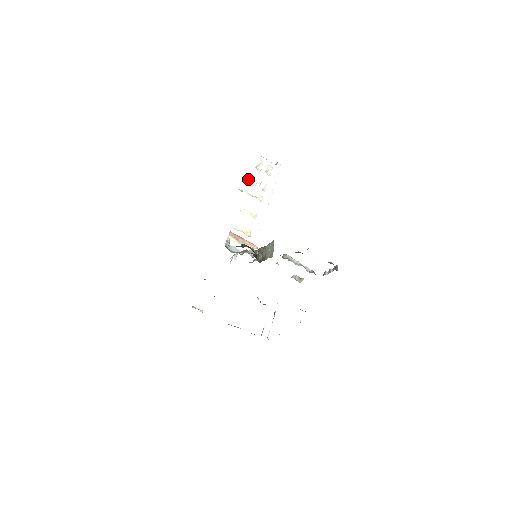
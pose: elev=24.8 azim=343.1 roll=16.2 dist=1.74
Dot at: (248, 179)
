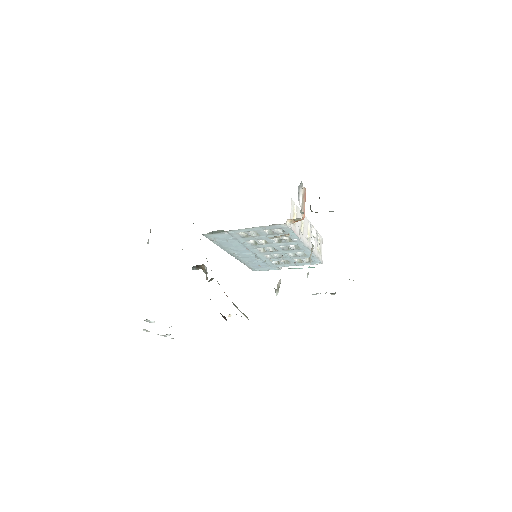
Dot at: (313, 226)
